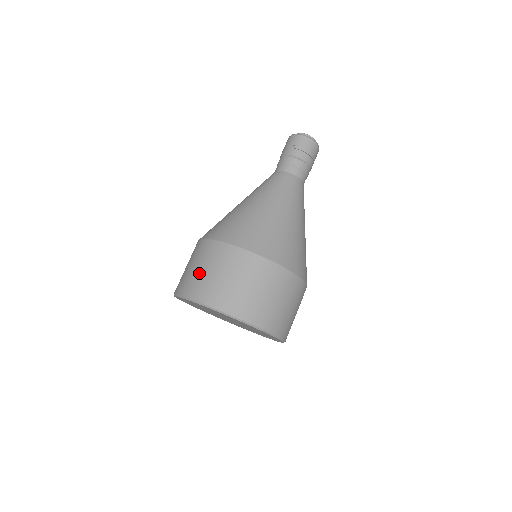
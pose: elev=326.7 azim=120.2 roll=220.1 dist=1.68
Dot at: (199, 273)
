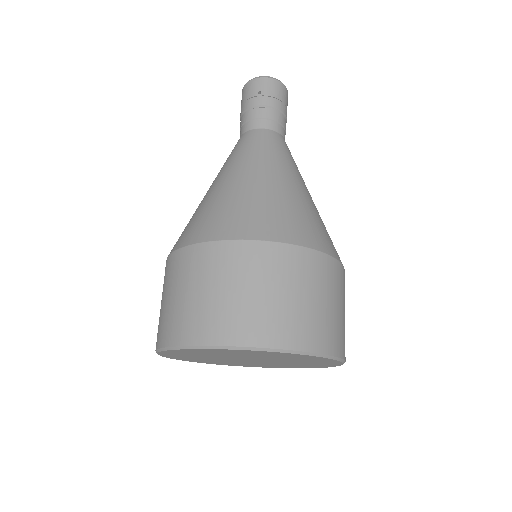
Dot at: (205, 299)
